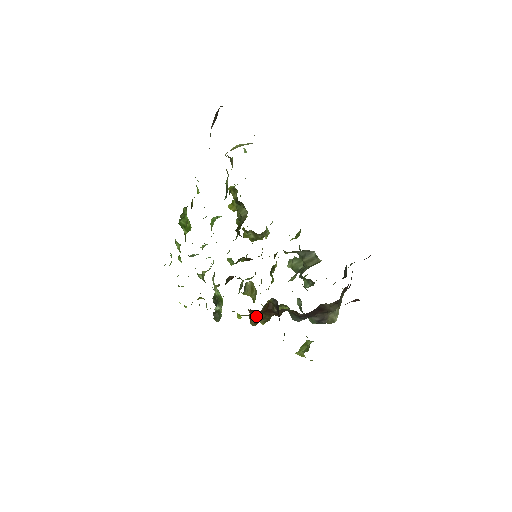
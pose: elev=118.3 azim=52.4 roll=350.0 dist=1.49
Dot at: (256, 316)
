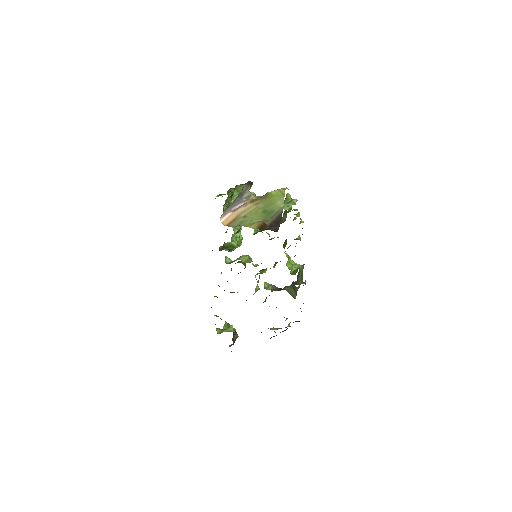
Dot at: occluded
